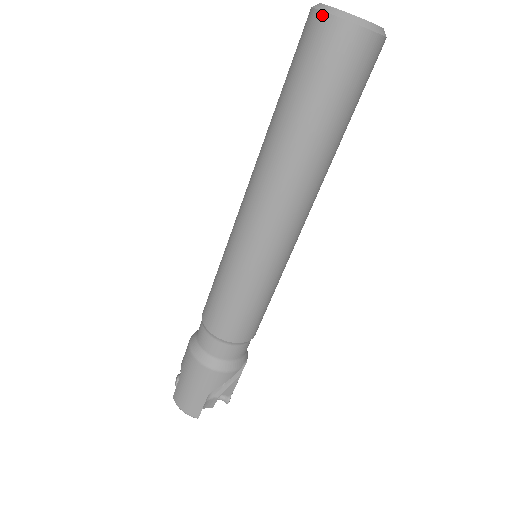
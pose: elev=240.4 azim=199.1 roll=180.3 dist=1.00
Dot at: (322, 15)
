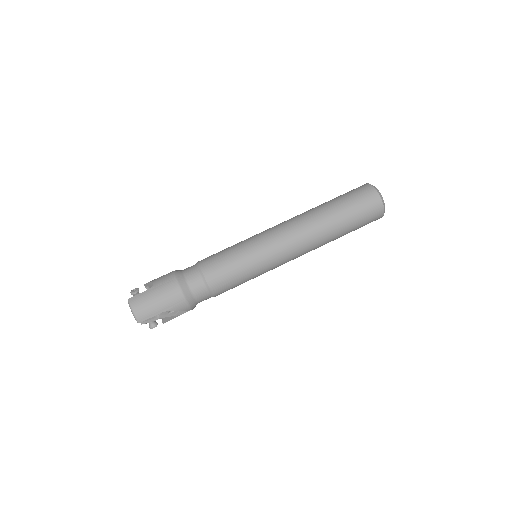
Dot at: (376, 191)
